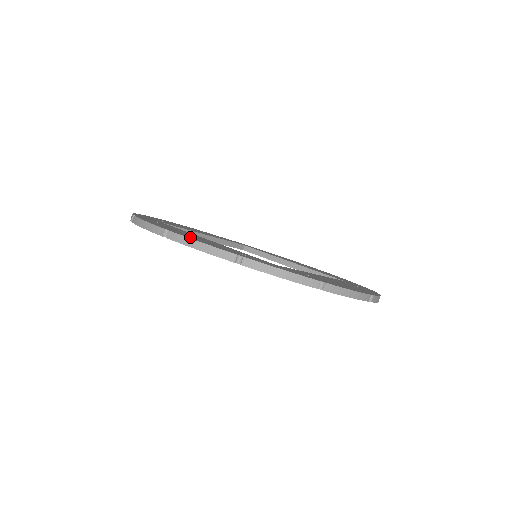
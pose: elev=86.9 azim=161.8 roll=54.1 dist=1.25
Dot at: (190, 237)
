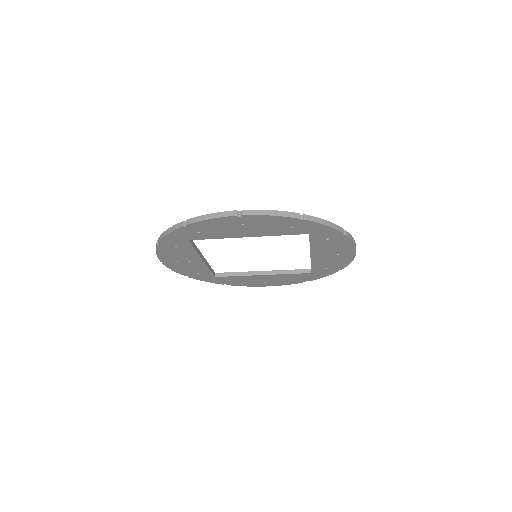
Dot at: occluded
